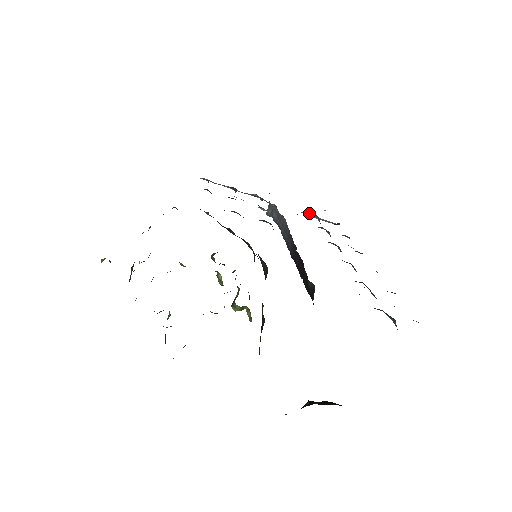
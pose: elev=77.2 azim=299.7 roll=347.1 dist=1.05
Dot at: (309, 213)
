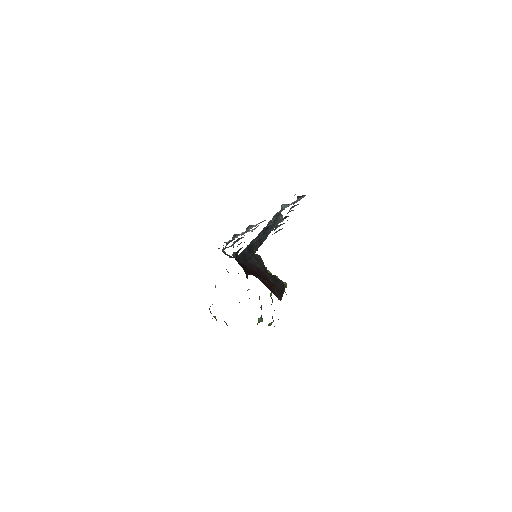
Dot at: (282, 207)
